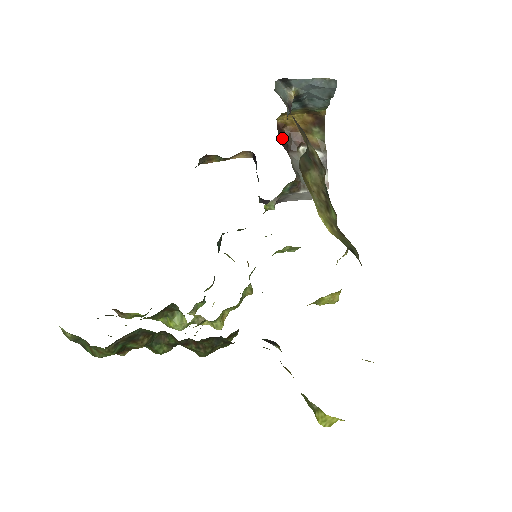
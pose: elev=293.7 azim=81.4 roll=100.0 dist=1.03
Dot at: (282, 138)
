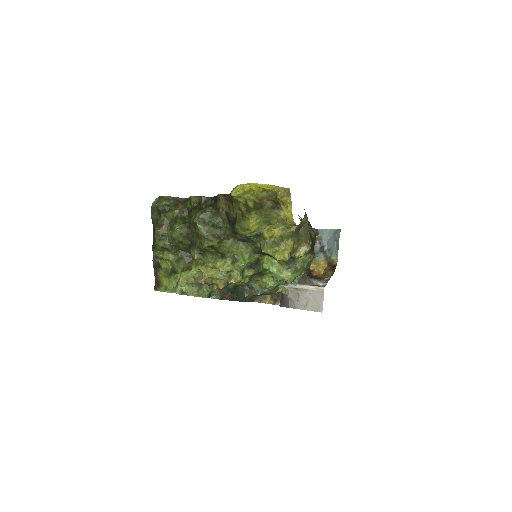
Dot at: (309, 274)
